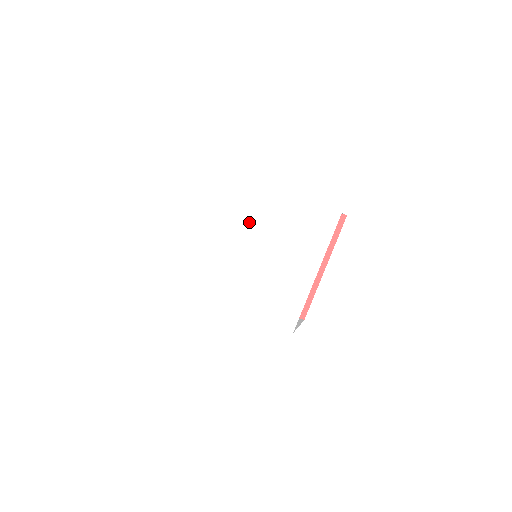
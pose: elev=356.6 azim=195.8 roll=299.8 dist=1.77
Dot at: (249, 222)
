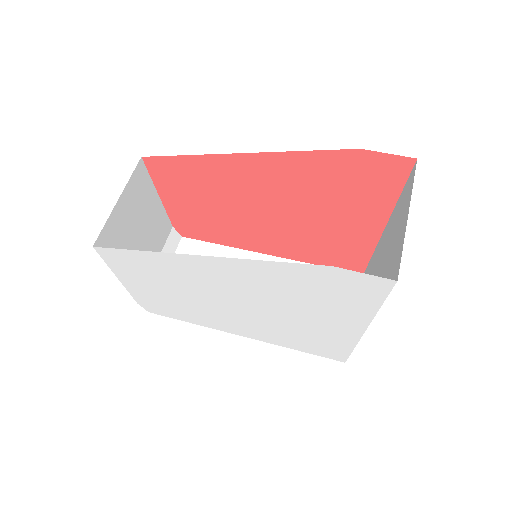
Dot at: (216, 274)
